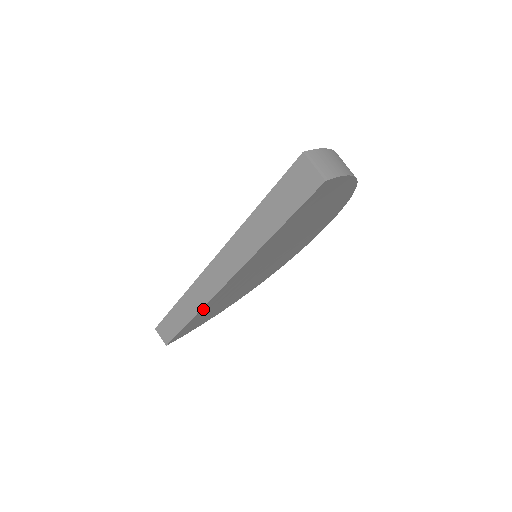
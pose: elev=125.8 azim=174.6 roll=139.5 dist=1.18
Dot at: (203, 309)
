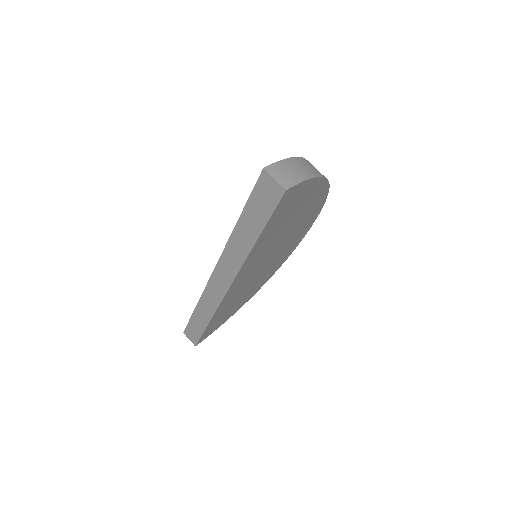
Dot at: (218, 310)
